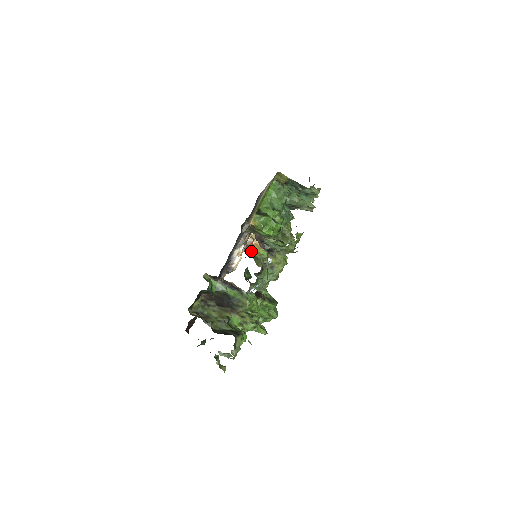
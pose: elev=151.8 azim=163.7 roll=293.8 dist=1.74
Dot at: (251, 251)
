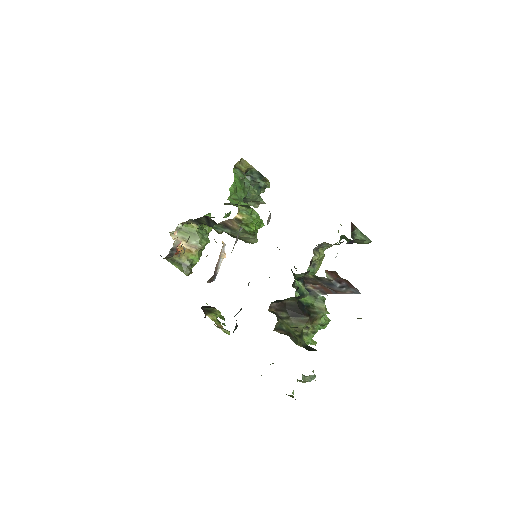
Dot at: (176, 256)
